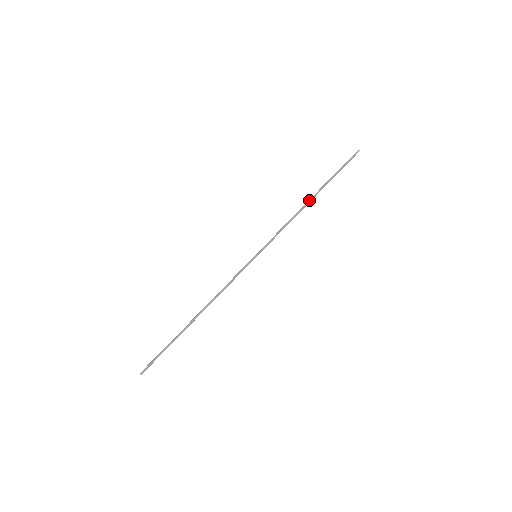
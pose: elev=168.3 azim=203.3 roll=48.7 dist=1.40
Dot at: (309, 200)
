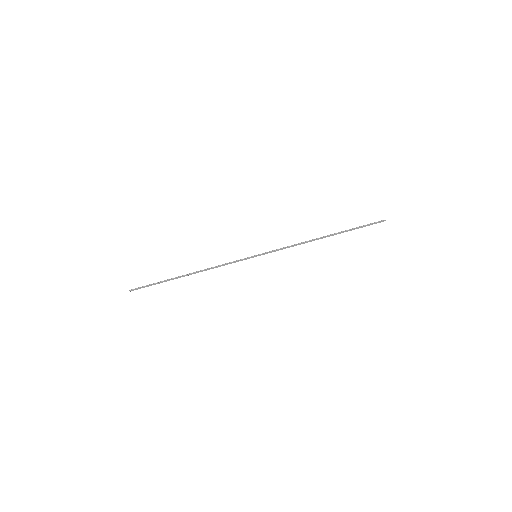
Dot at: (321, 237)
